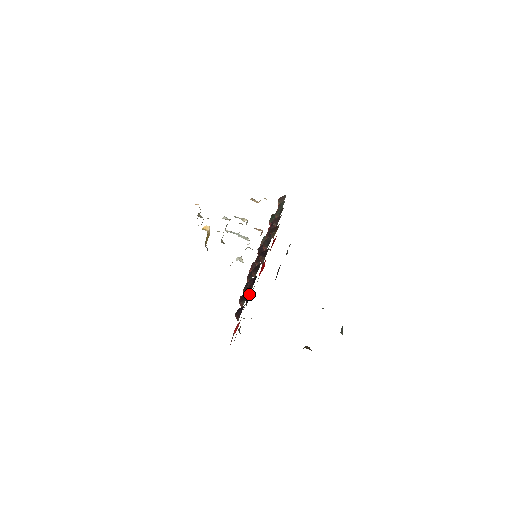
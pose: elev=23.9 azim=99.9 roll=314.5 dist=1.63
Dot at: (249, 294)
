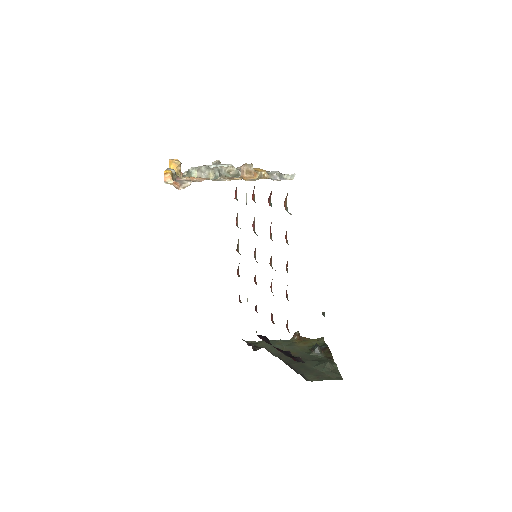
Dot at: occluded
